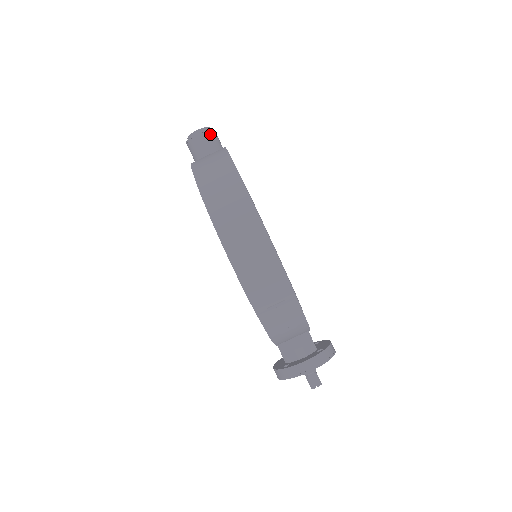
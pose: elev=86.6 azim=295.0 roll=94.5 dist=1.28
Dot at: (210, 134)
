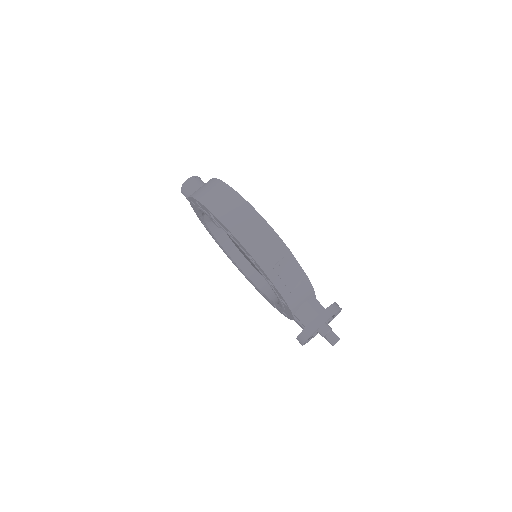
Dot at: (197, 179)
